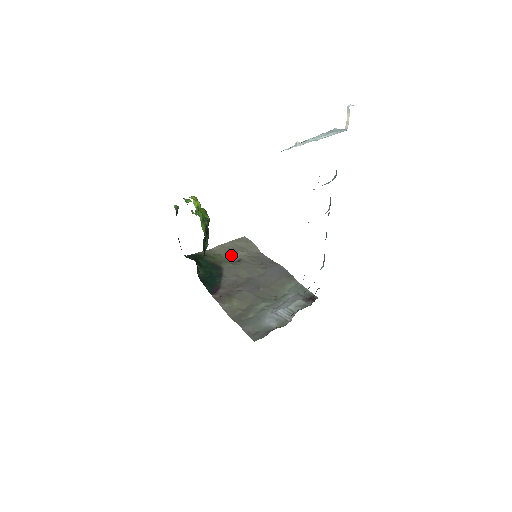
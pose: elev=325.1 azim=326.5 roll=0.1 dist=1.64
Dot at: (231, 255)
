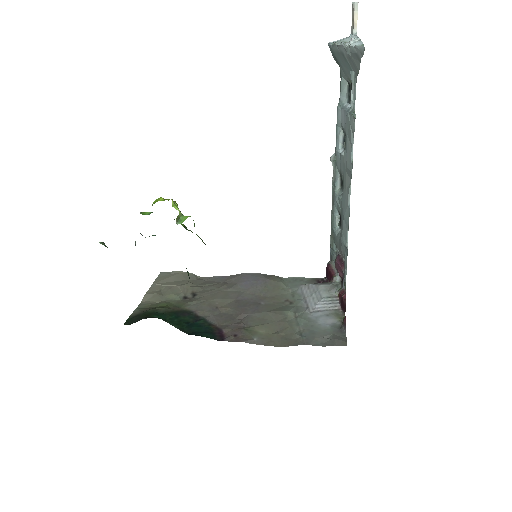
Dot at: (178, 294)
